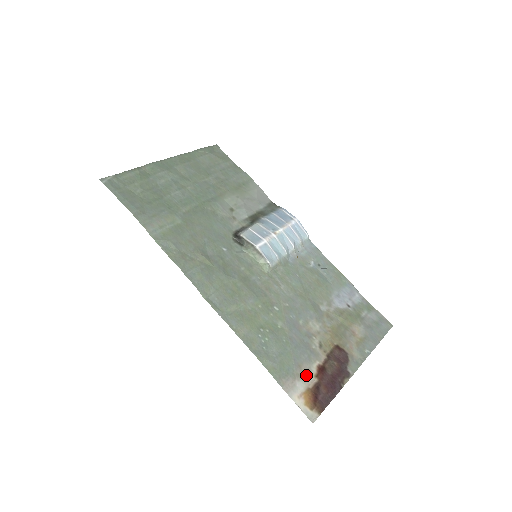
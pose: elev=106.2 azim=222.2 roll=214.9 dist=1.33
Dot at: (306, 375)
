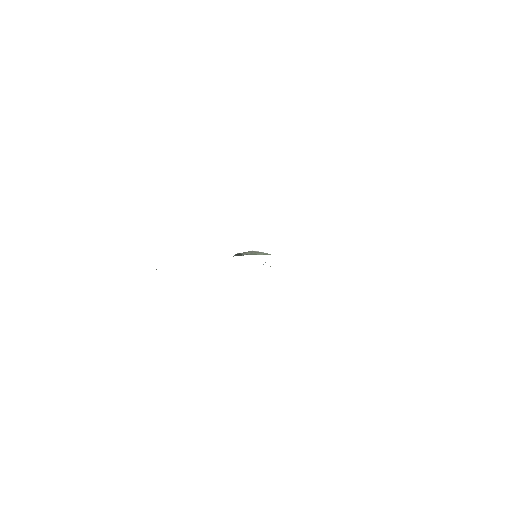
Dot at: occluded
